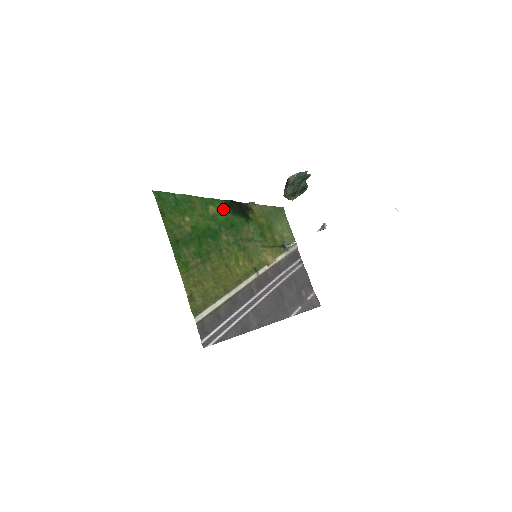
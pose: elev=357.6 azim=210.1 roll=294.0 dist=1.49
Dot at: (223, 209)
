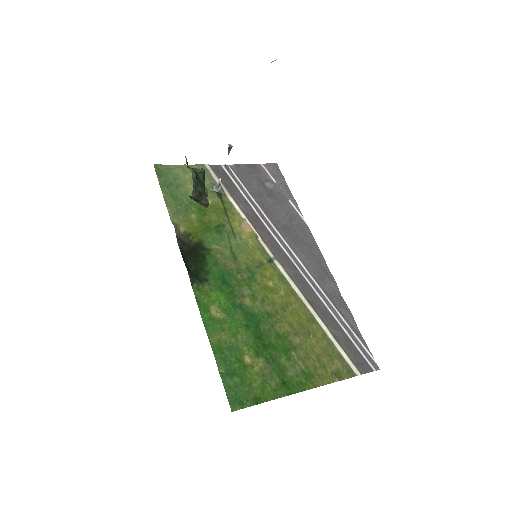
Dot at: (207, 291)
